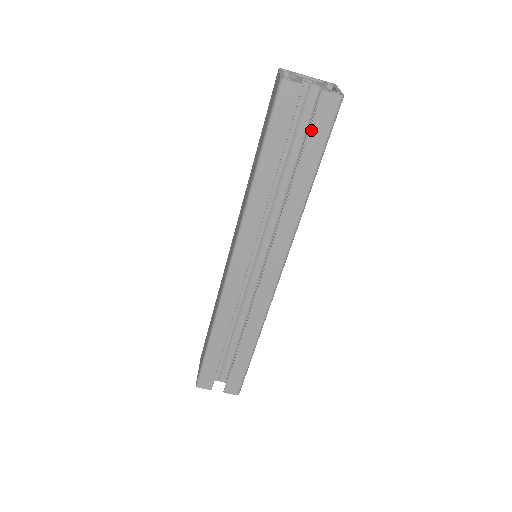
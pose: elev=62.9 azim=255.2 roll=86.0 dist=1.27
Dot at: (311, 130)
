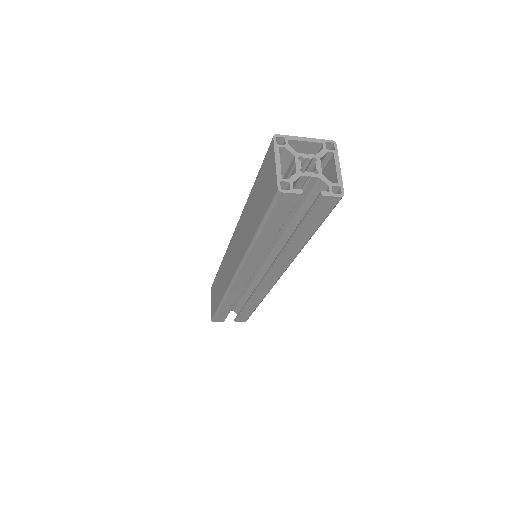
Dot at: (309, 216)
